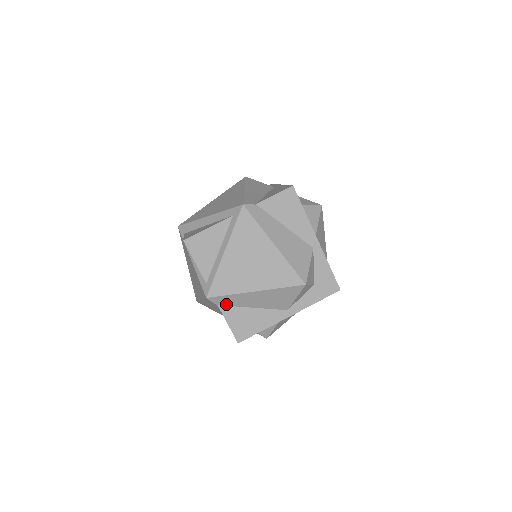
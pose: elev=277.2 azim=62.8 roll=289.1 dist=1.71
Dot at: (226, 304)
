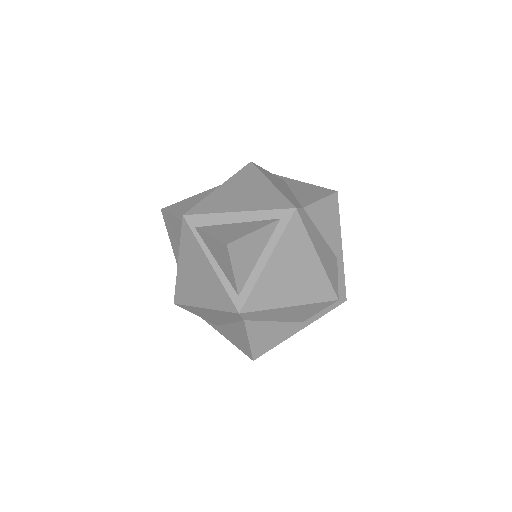
Dot at: (253, 319)
